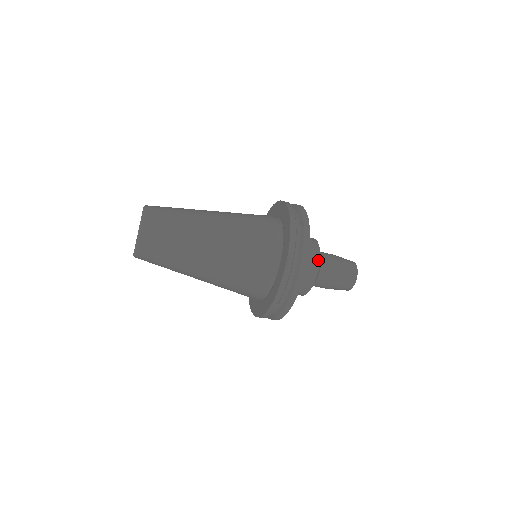
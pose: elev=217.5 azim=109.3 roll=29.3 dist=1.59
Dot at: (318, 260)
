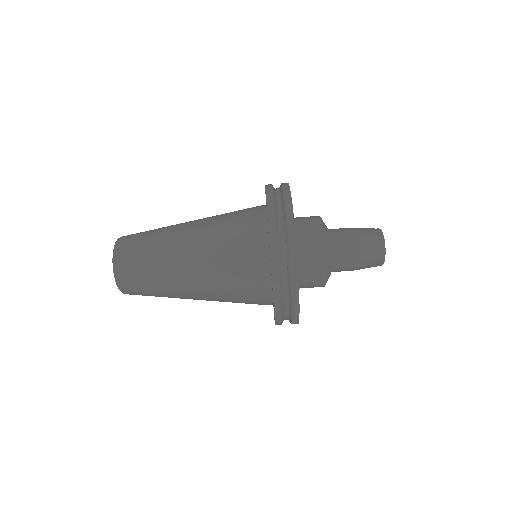
Dot at: (323, 250)
